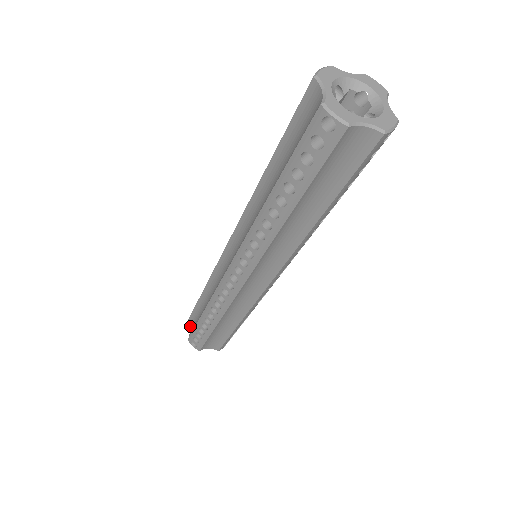
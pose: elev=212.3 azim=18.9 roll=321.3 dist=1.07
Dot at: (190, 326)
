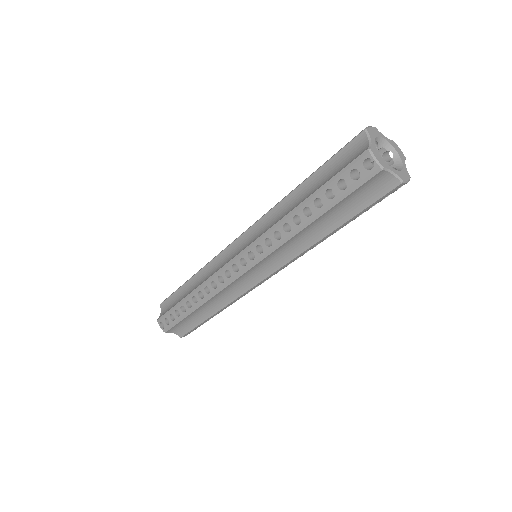
Dot at: (162, 309)
